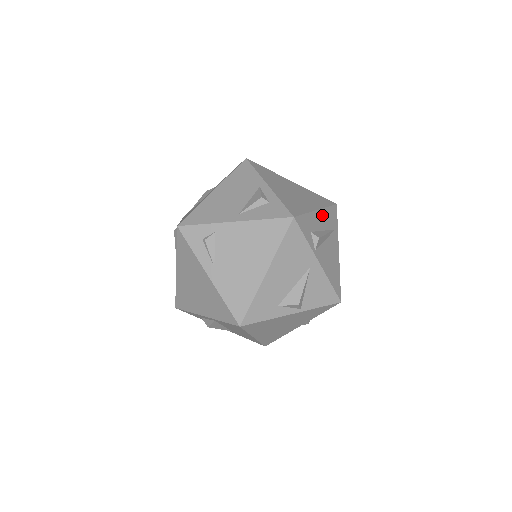
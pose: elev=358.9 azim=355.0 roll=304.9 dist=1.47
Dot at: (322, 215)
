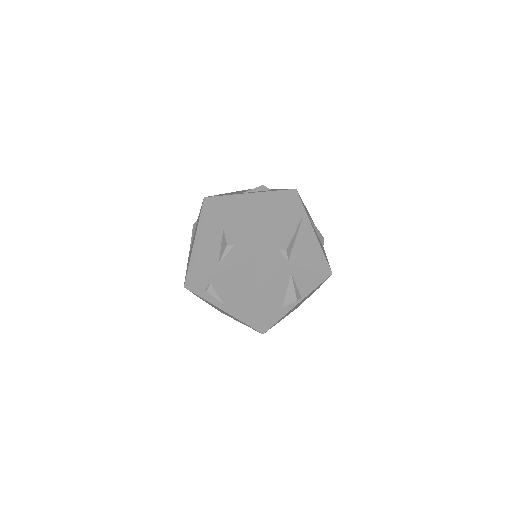
Dot at: (284, 220)
